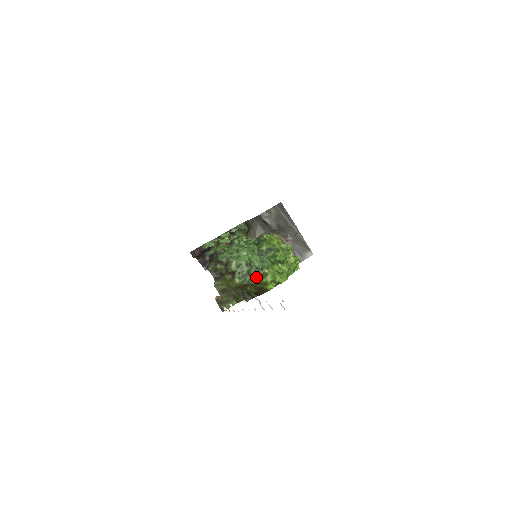
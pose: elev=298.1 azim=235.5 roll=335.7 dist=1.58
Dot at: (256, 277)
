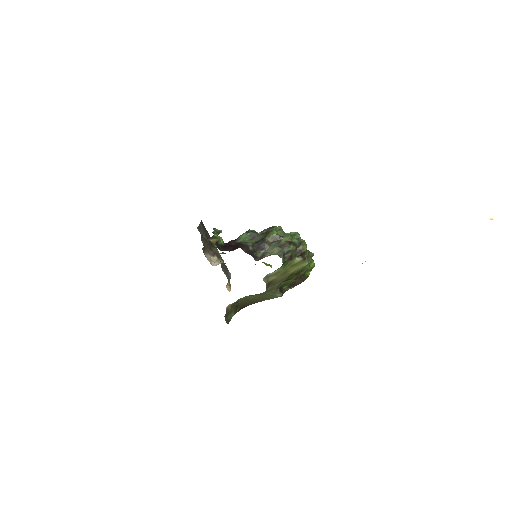
Dot at: occluded
